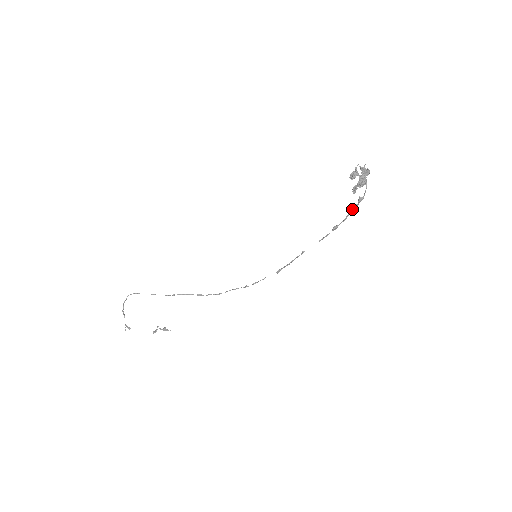
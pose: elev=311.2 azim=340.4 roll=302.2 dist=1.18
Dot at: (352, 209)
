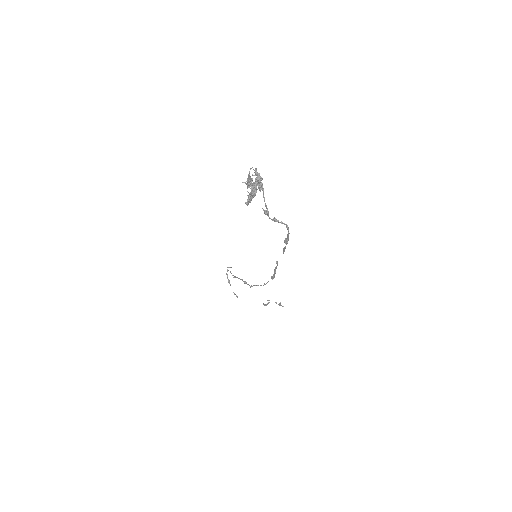
Dot at: occluded
